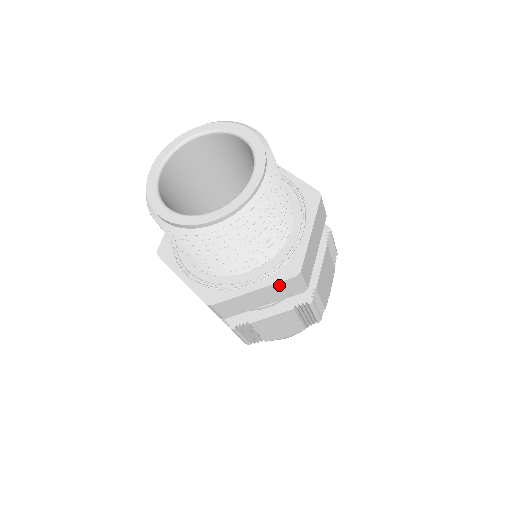
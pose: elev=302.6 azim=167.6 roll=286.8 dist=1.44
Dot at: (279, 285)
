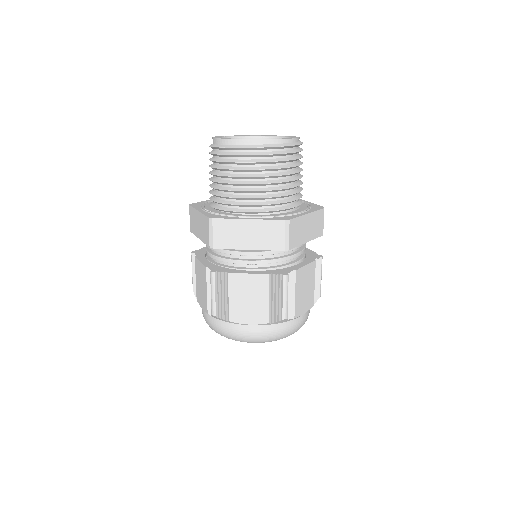
Dot at: (317, 215)
